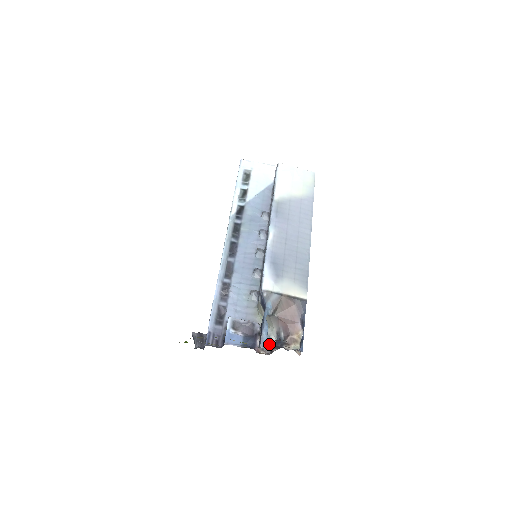
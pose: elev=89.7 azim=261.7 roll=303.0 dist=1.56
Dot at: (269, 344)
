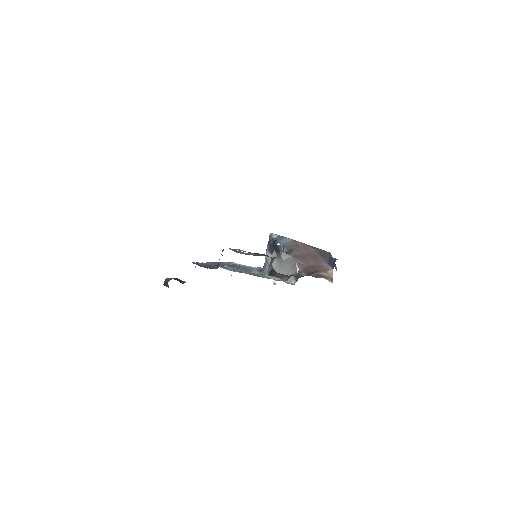
Dot at: (286, 275)
